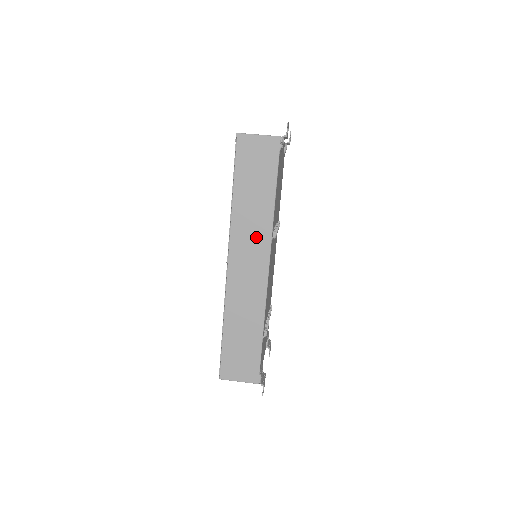
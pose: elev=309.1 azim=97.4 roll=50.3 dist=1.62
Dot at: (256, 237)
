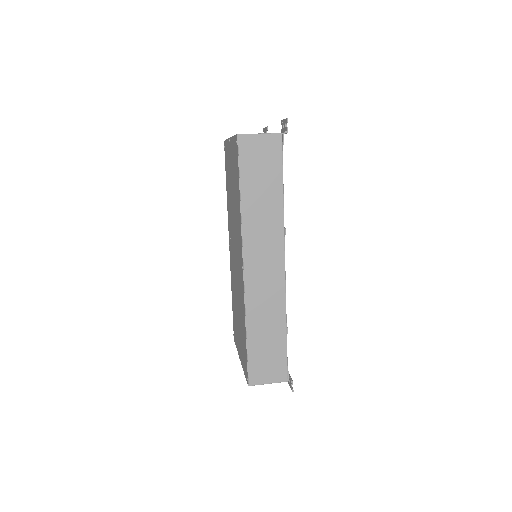
Dot at: (269, 237)
